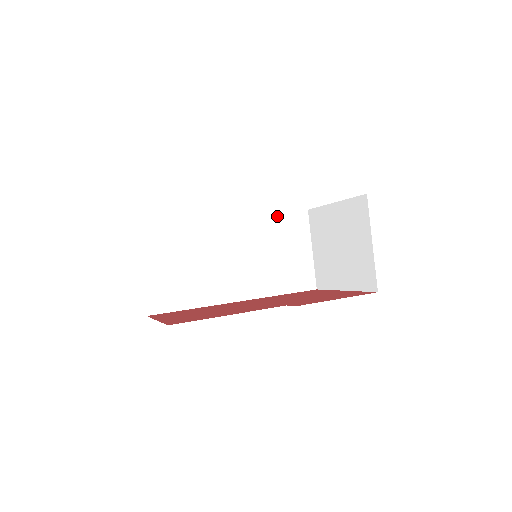
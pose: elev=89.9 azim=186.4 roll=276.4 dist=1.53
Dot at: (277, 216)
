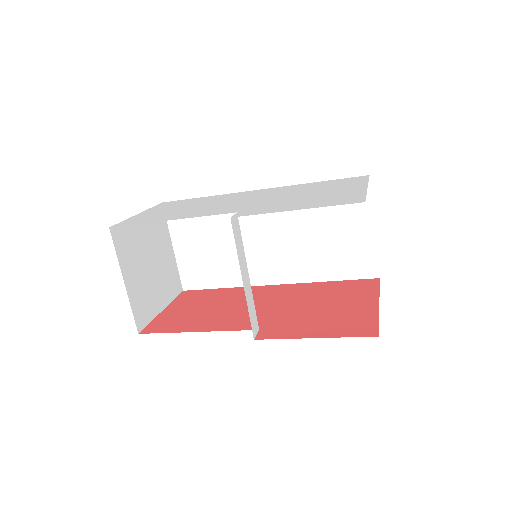
Dot at: occluded
